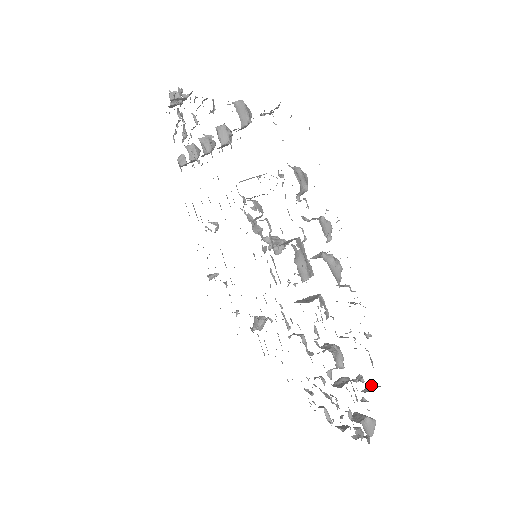
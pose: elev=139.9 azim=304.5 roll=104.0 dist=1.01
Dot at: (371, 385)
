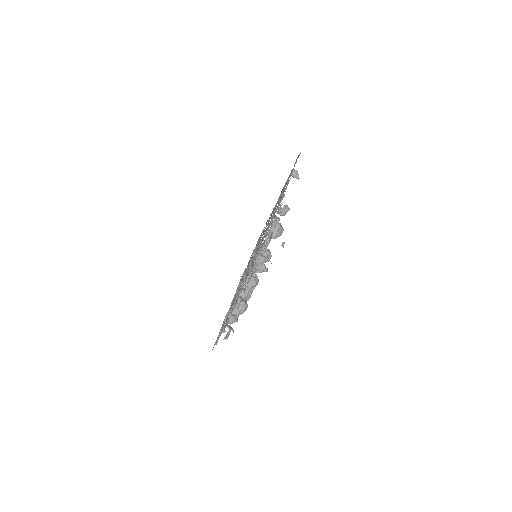
Dot at: occluded
